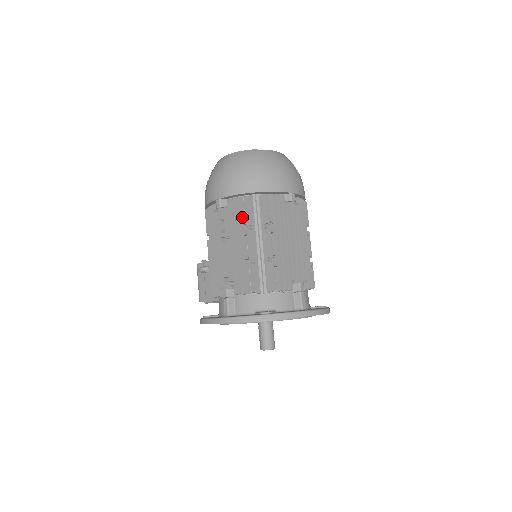
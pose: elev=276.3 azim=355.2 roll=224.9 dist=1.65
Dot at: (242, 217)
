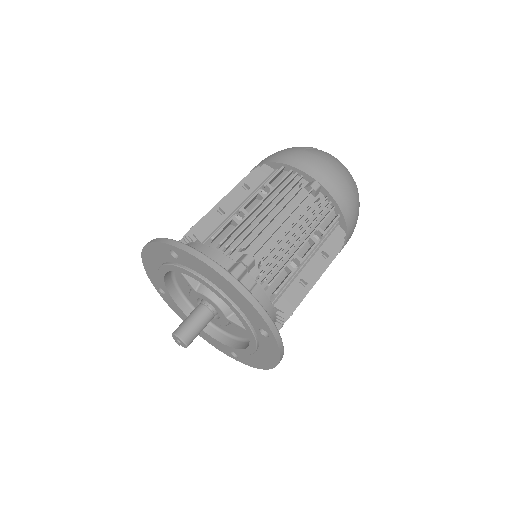
Dot at: occluded
